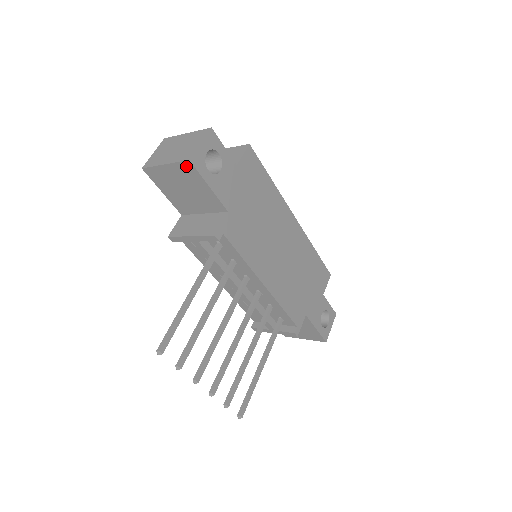
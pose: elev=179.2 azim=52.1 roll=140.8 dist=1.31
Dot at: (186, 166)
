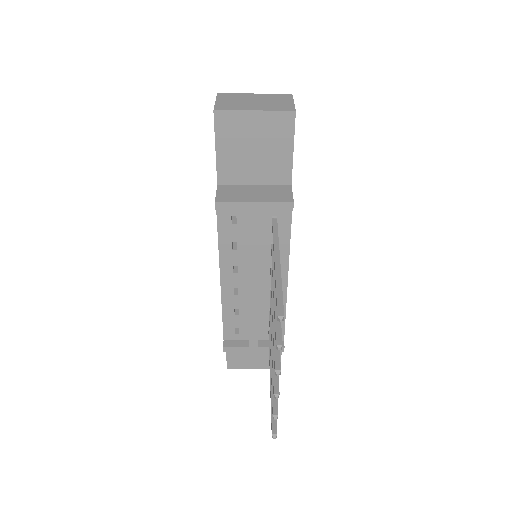
Dot at: (284, 118)
